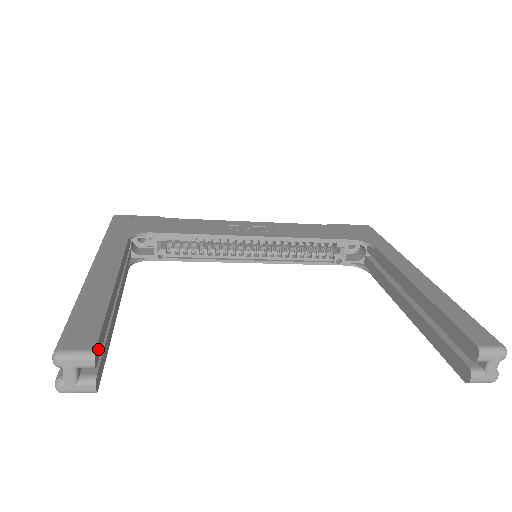
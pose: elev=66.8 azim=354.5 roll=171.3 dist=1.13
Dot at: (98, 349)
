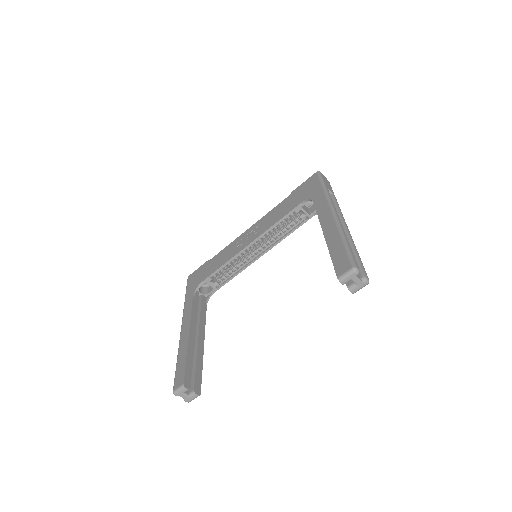
Dot at: (187, 381)
